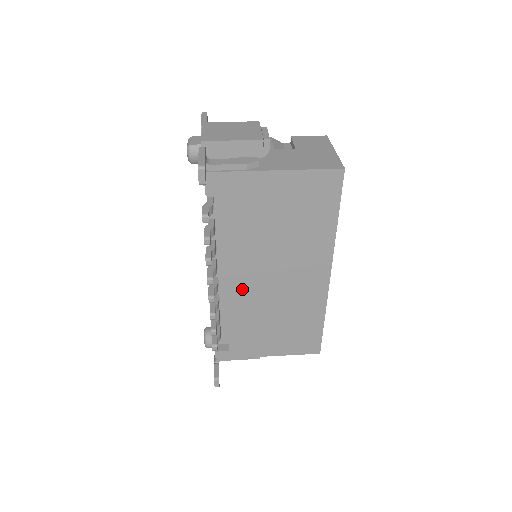
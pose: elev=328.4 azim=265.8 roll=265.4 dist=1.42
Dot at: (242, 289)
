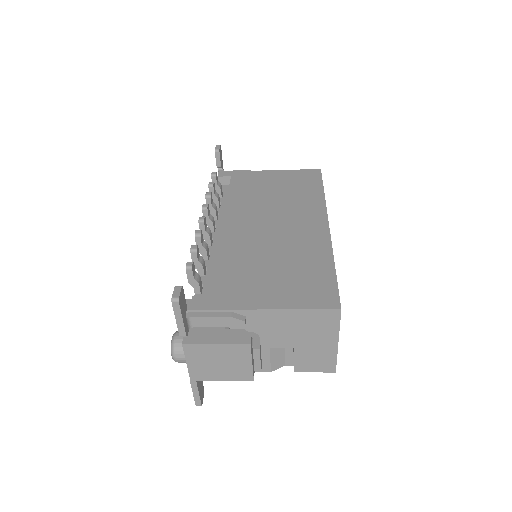
Dot at: (236, 234)
